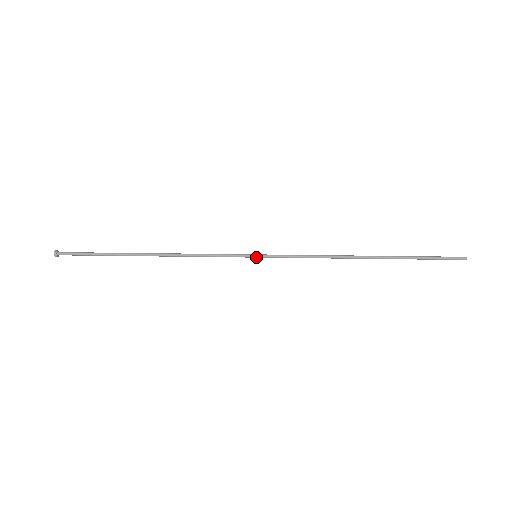
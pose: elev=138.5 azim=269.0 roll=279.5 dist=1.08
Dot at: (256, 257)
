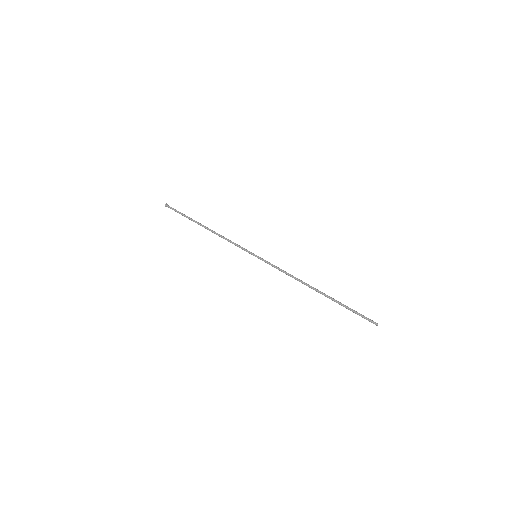
Dot at: occluded
